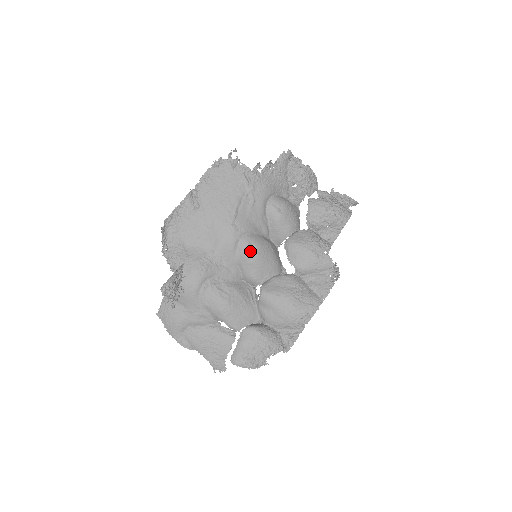
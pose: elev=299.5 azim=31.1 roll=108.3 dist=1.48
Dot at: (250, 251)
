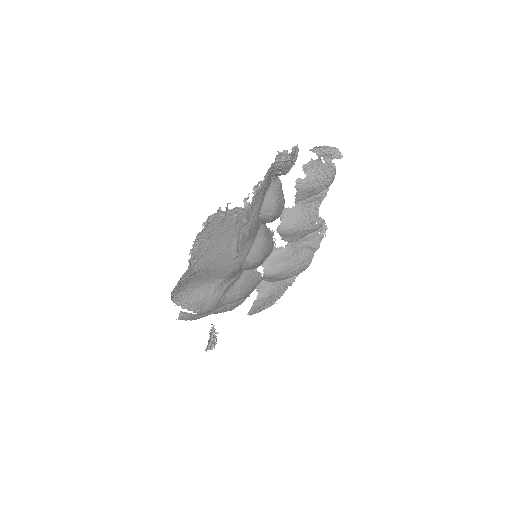
Dot at: (254, 264)
